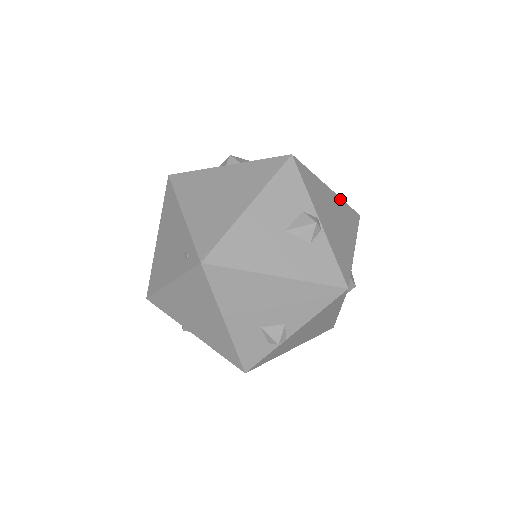
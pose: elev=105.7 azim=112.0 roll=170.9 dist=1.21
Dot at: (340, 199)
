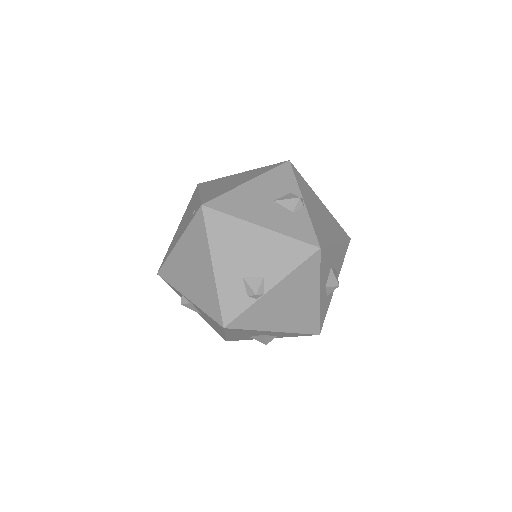
Dot at: (331, 214)
